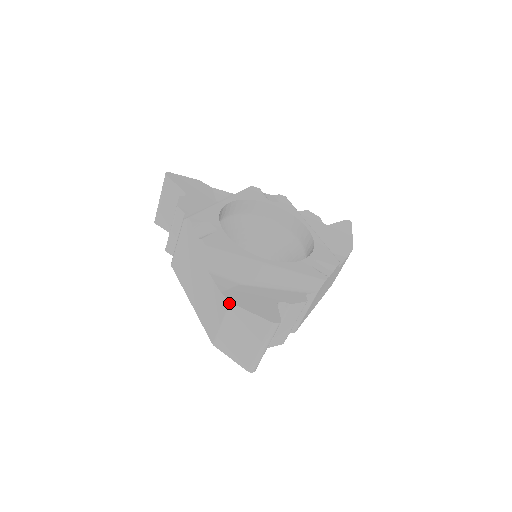
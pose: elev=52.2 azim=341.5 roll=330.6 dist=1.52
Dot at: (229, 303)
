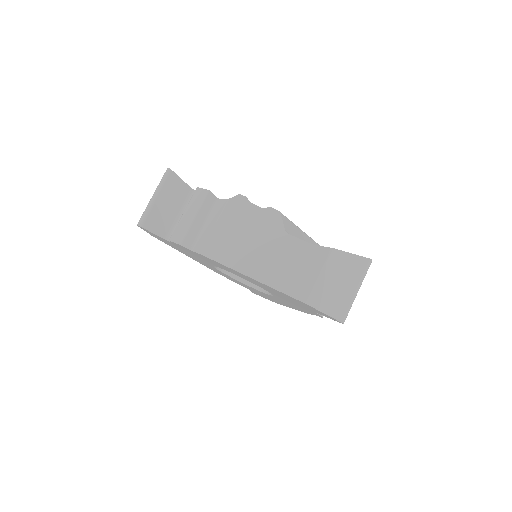
Dot at: (330, 249)
